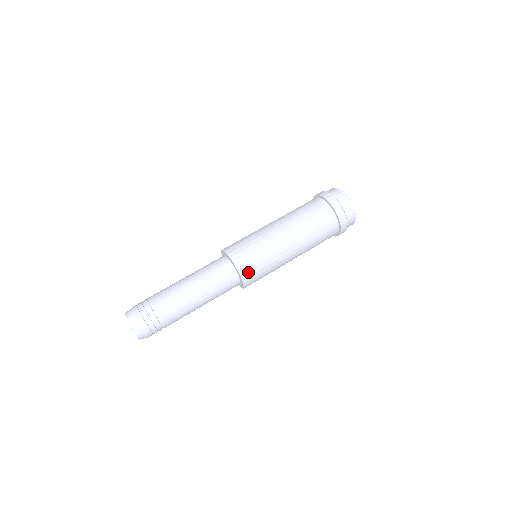
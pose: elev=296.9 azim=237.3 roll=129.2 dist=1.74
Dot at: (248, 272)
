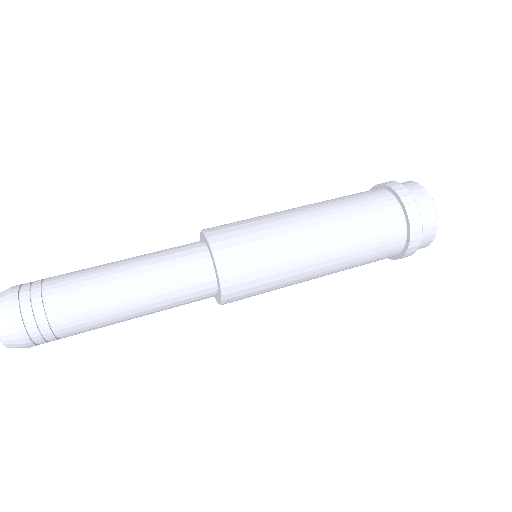
Dot at: (232, 268)
